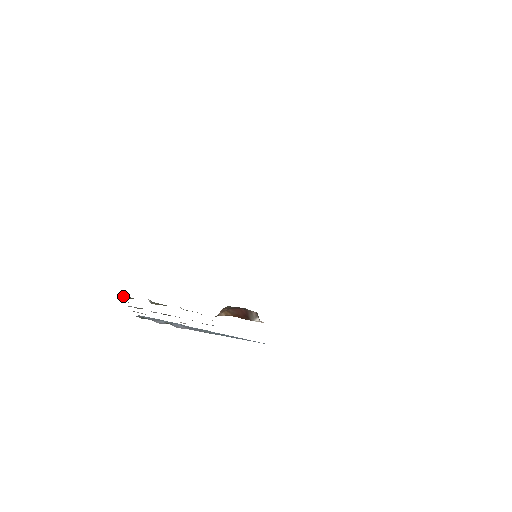
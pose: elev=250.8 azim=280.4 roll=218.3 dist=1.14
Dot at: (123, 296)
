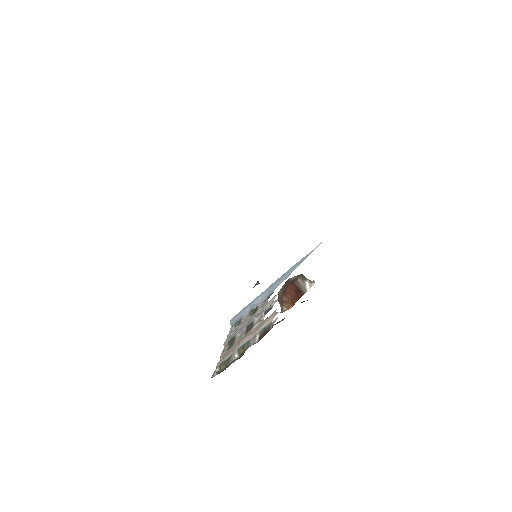
Dot at: (220, 369)
